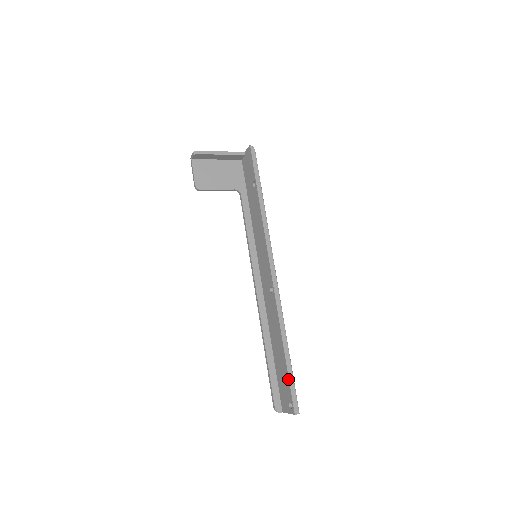
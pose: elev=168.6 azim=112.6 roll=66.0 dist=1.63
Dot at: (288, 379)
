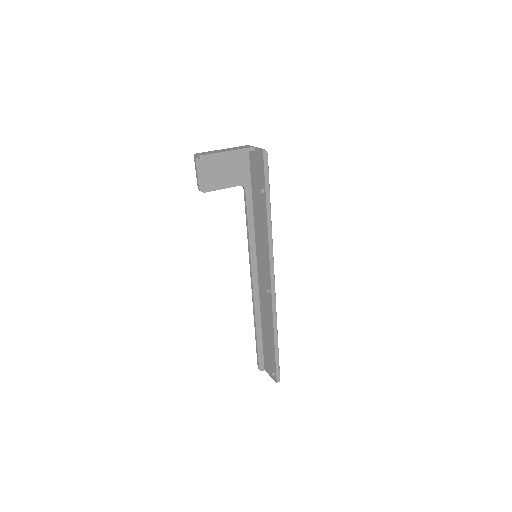
Dot at: (275, 360)
